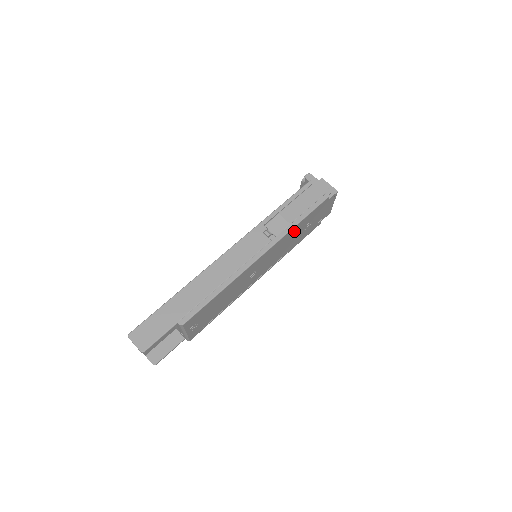
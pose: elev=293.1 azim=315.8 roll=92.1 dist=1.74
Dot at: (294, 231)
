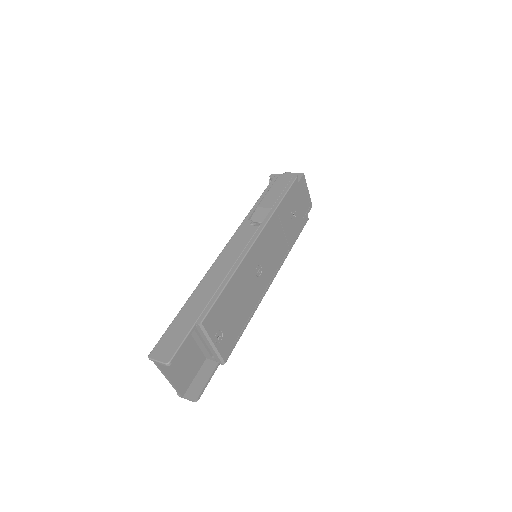
Dot at: (279, 216)
